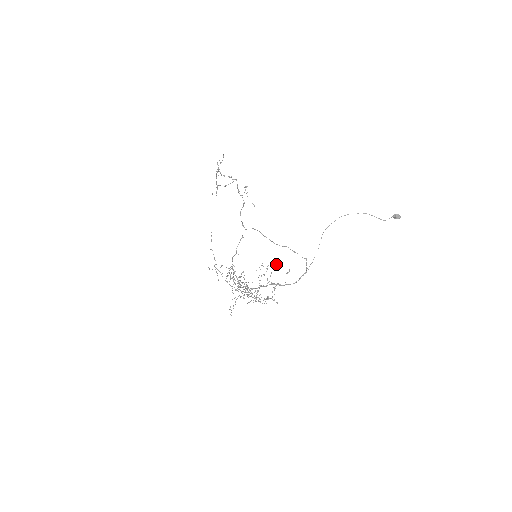
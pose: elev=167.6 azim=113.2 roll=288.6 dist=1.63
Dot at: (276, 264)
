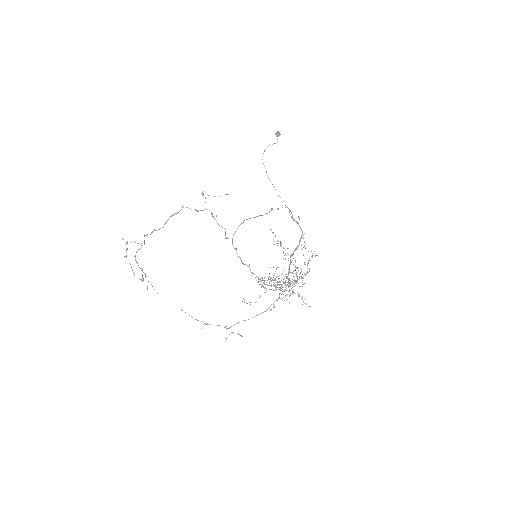
Dot at: occluded
